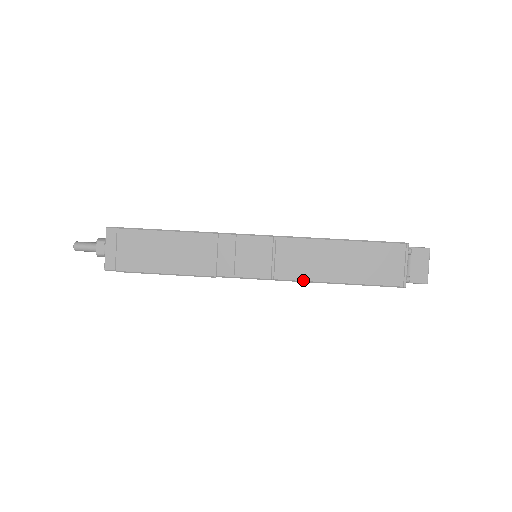
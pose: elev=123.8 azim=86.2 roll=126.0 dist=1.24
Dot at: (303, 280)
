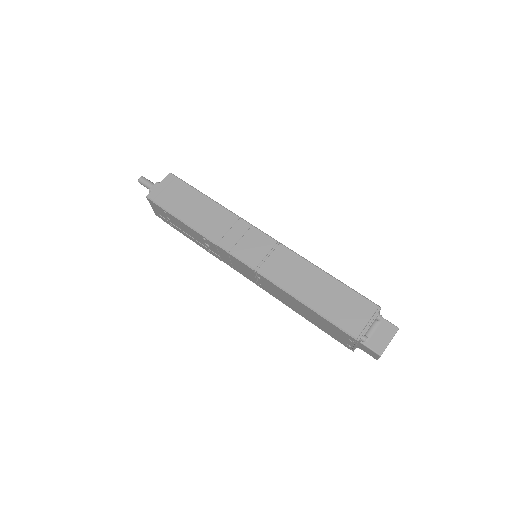
Dot at: (278, 284)
